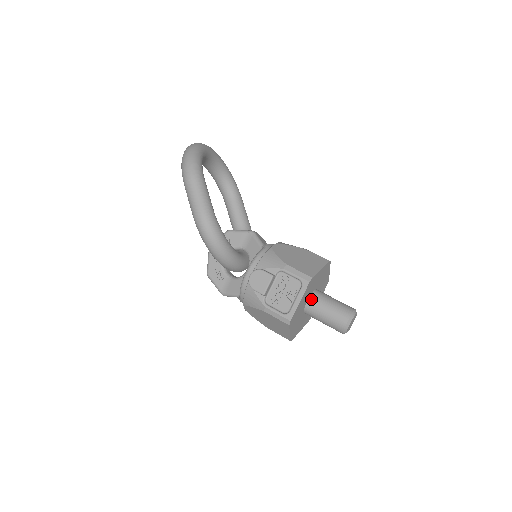
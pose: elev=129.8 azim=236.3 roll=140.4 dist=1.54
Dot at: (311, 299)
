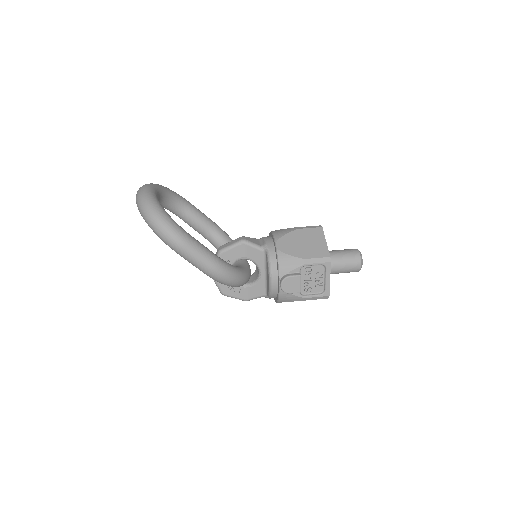
Dot at: occluded
